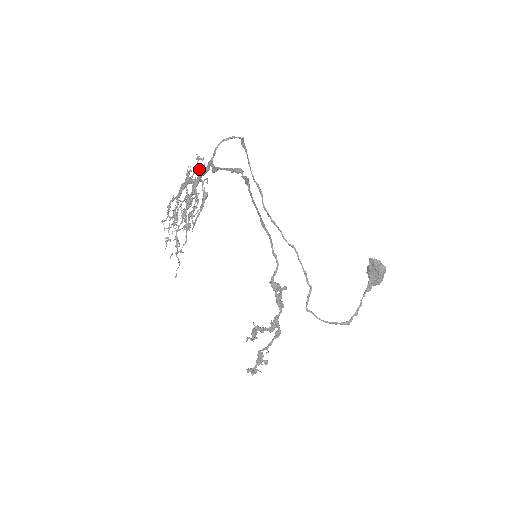
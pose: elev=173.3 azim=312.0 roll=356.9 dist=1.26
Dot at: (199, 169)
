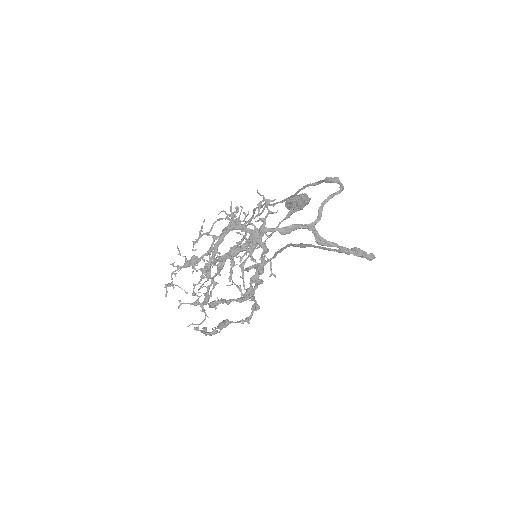
Dot at: occluded
